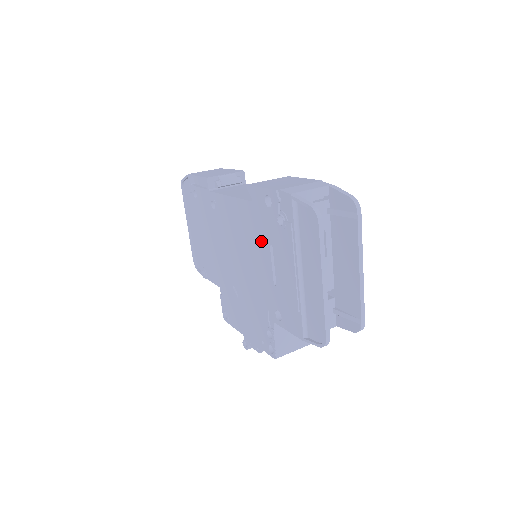
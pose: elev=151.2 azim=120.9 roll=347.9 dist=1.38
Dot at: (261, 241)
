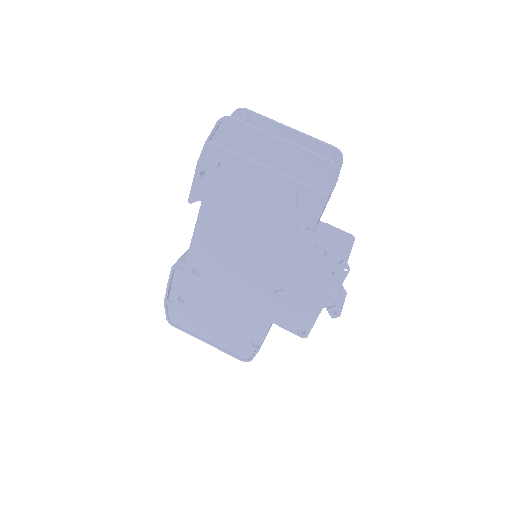
Dot at: (235, 209)
